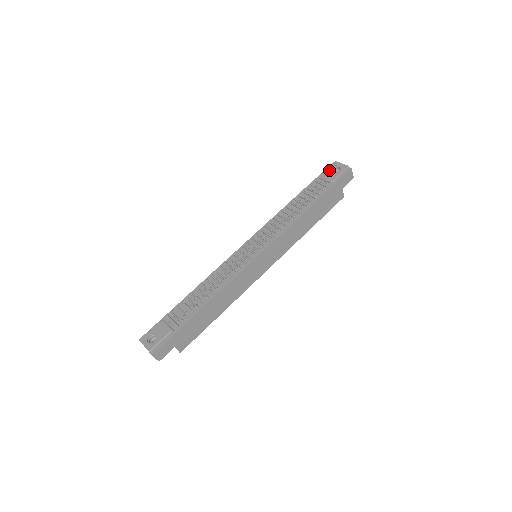
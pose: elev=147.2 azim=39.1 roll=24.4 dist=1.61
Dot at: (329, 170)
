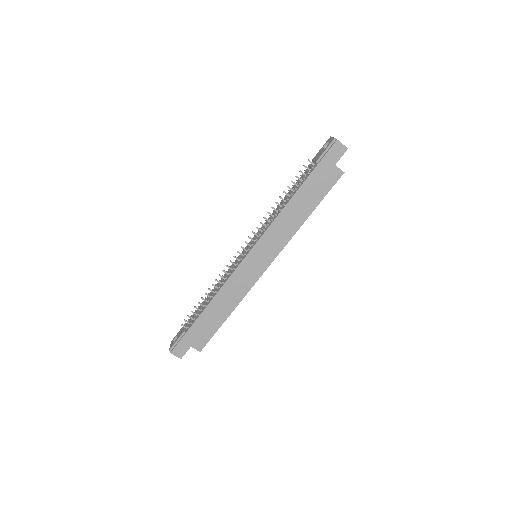
Dot at: (321, 149)
